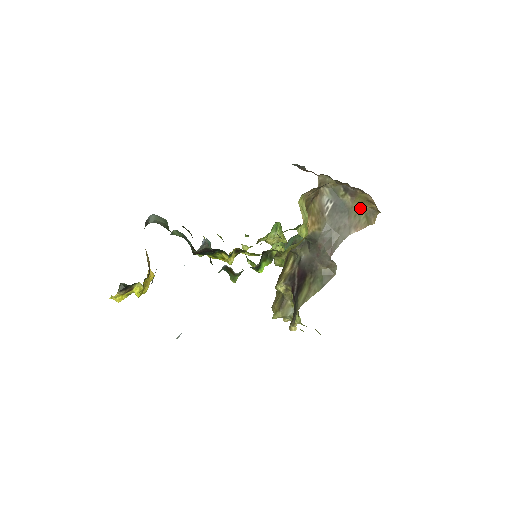
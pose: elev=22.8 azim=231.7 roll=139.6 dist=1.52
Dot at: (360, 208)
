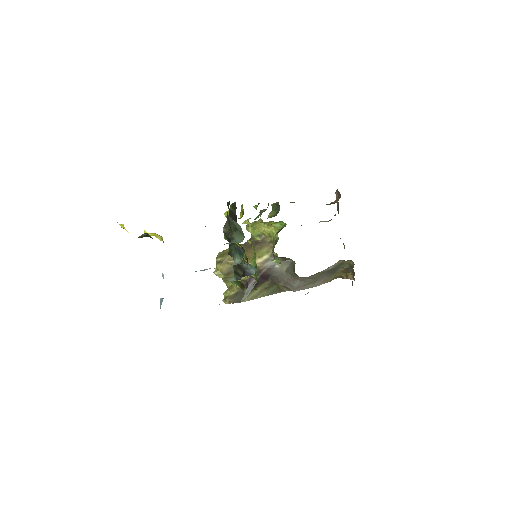
Dot at: (339, 274)
